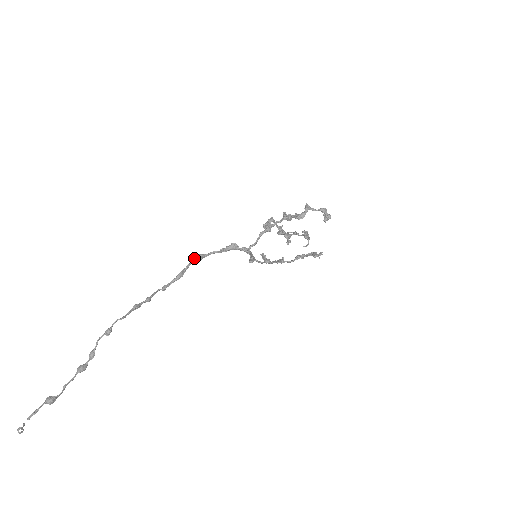
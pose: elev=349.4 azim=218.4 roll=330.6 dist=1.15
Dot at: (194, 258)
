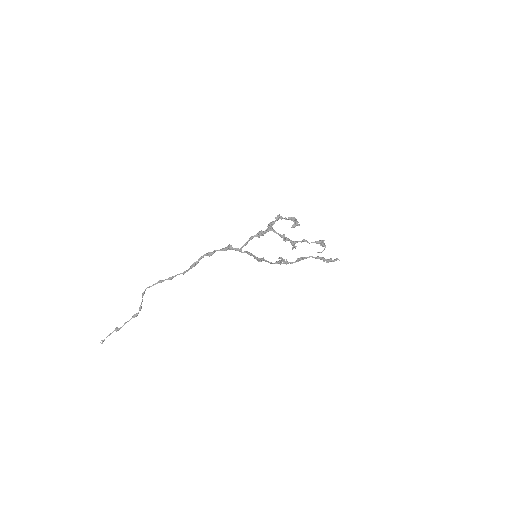
Dot at: (204, 254)
